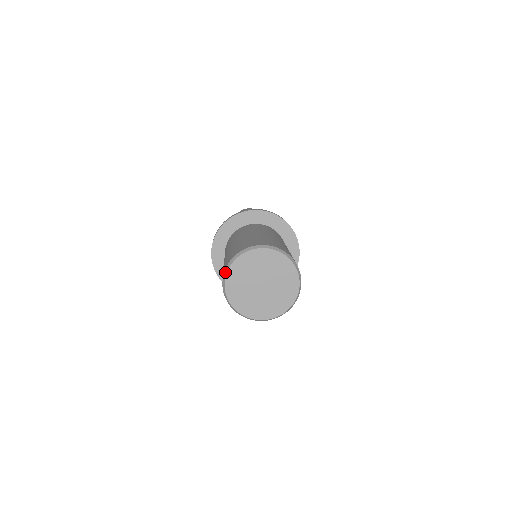
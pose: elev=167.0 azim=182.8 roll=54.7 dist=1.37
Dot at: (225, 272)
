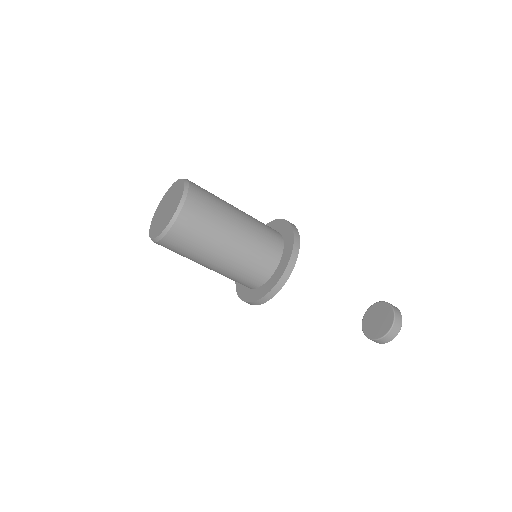
Dot at: occluded
